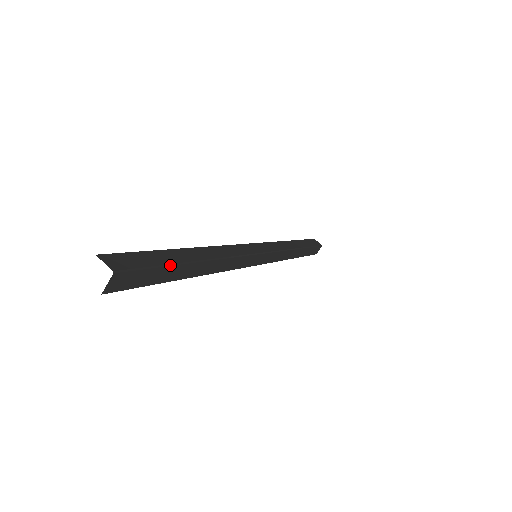
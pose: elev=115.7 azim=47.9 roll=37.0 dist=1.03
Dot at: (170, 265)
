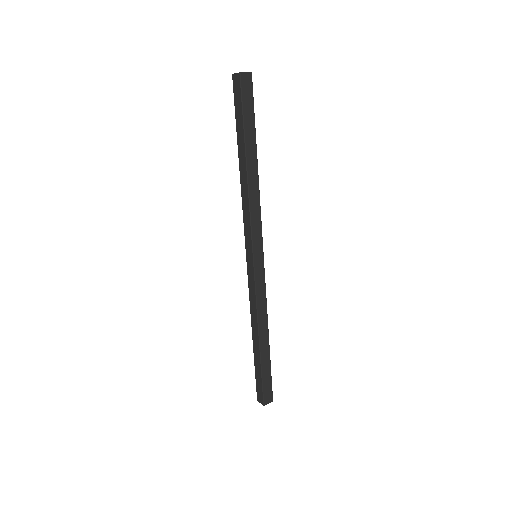
Dot at: occluded
